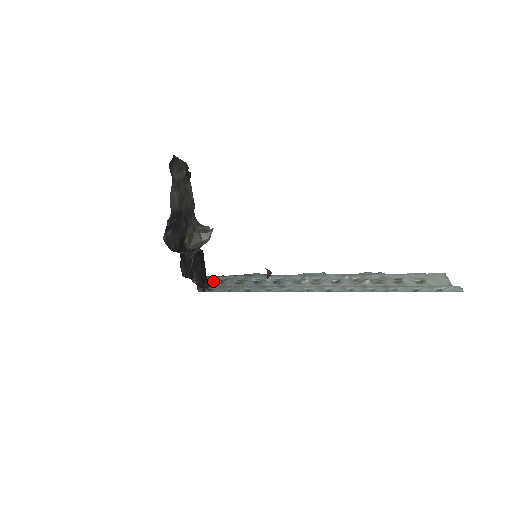
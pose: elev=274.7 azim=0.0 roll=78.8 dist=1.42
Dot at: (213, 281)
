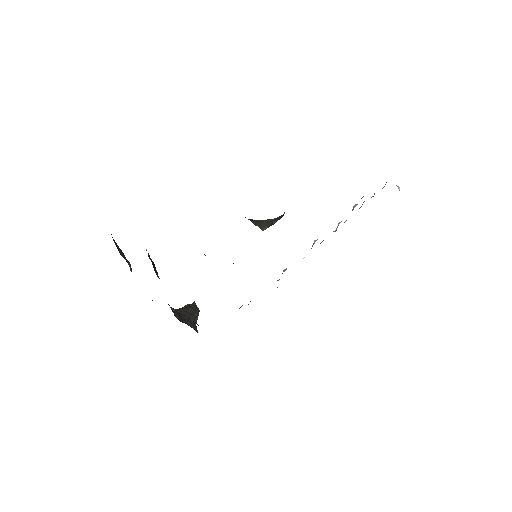
Dot at: occluded
